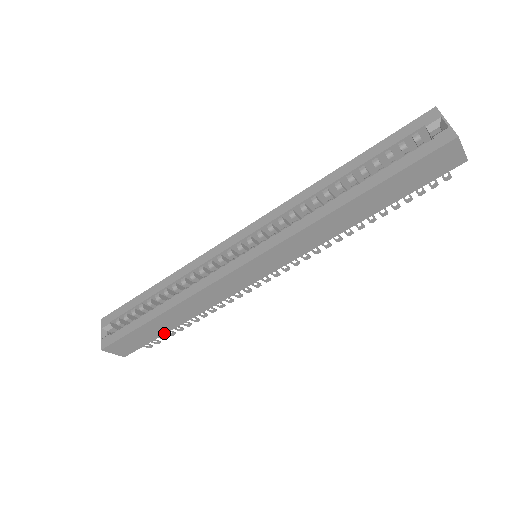
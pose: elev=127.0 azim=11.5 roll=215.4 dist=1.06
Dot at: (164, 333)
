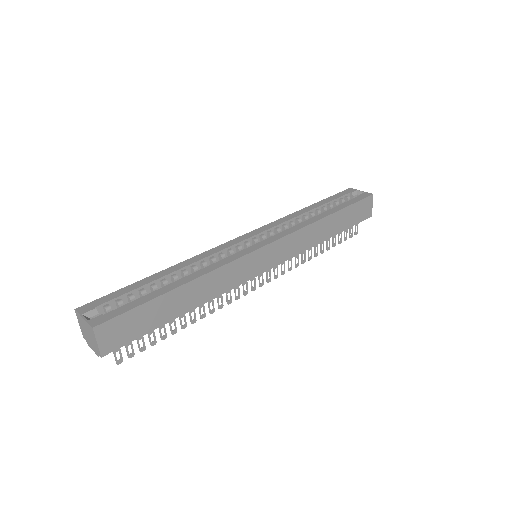
Dot at: (163, 323)
